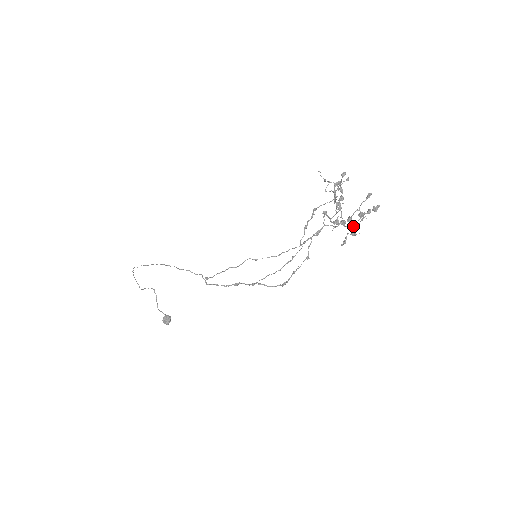
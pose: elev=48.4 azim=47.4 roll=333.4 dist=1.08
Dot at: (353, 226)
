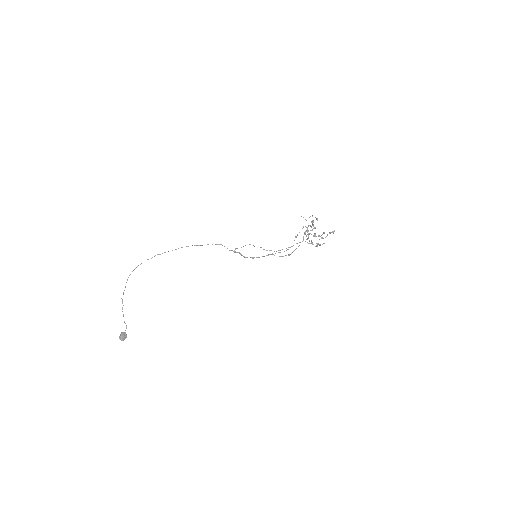
Dot at: occluded
